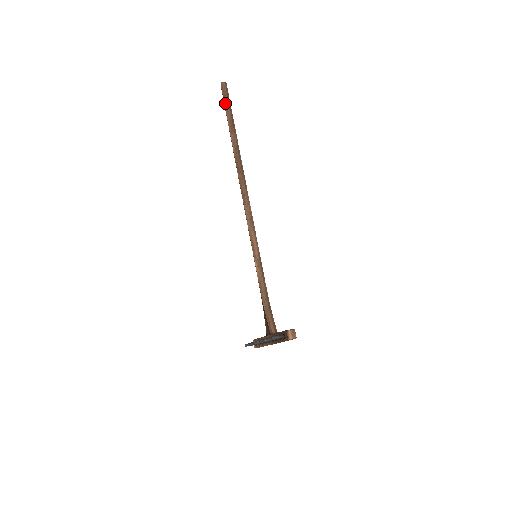
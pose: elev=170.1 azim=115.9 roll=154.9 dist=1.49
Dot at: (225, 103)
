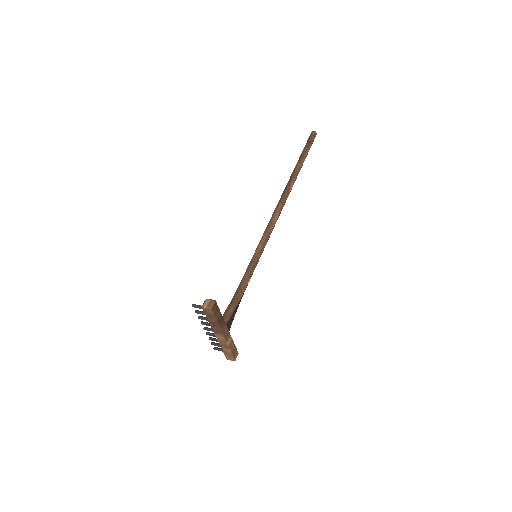
Dot at: occluded
